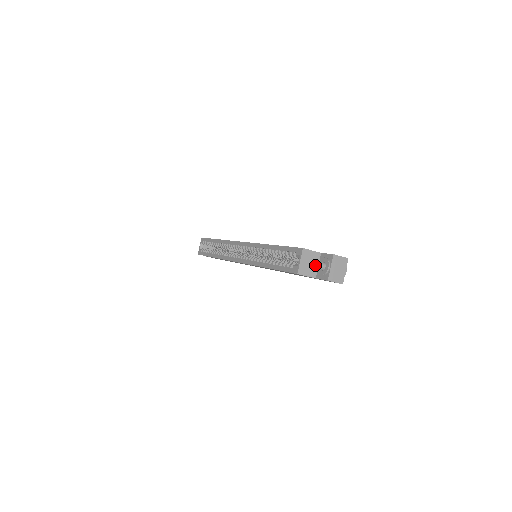
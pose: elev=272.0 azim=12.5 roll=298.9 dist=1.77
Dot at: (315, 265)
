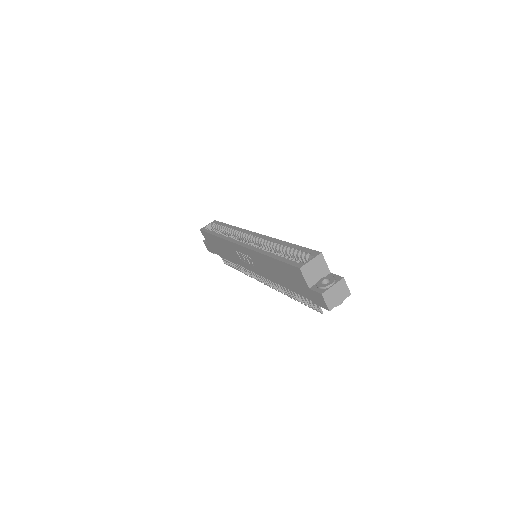
Dot at: (318, 277)
